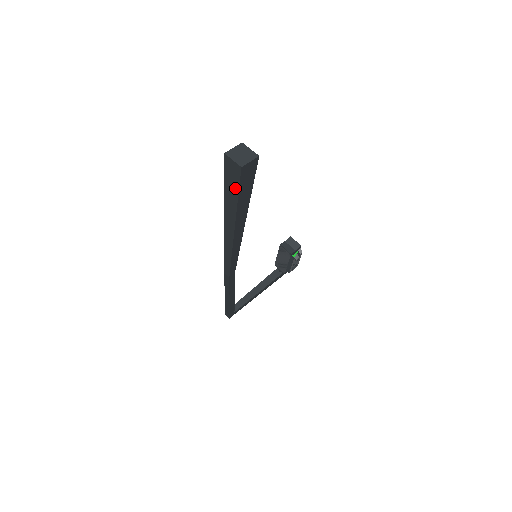
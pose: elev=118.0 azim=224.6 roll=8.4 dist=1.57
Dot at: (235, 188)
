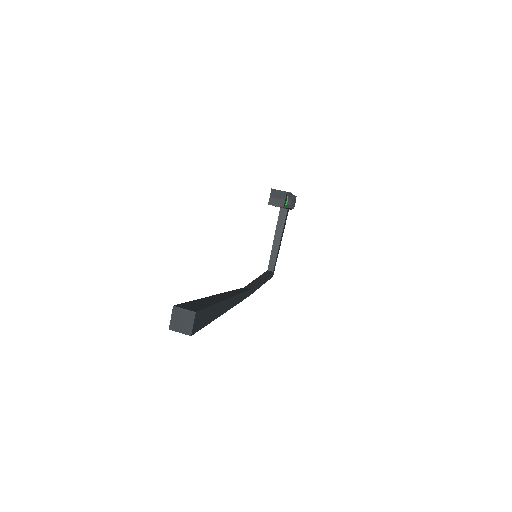
Dot at: occluded
